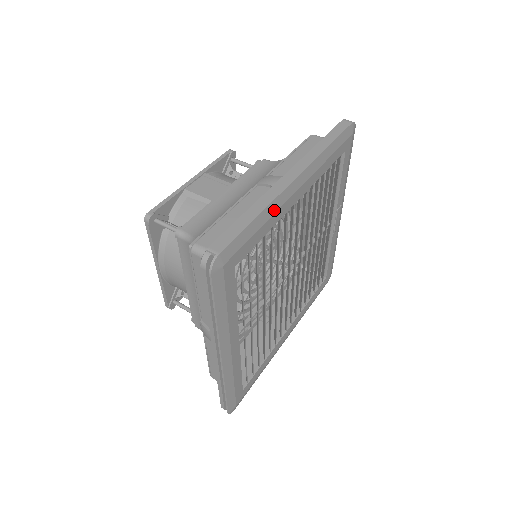
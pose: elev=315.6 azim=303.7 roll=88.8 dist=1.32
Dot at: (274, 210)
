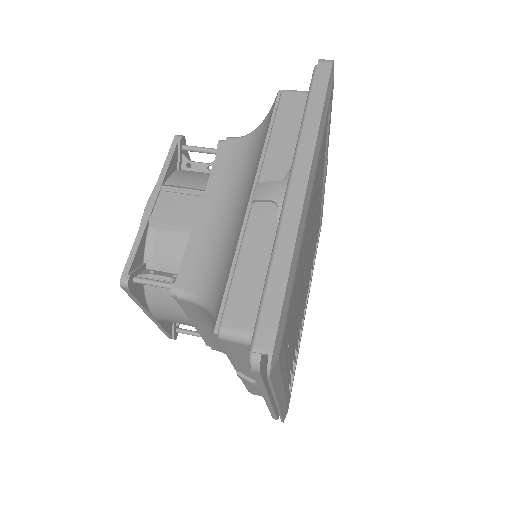
Dot at: (299, 244)
